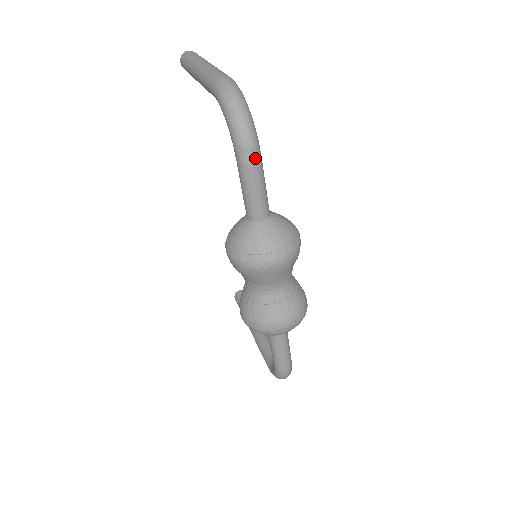
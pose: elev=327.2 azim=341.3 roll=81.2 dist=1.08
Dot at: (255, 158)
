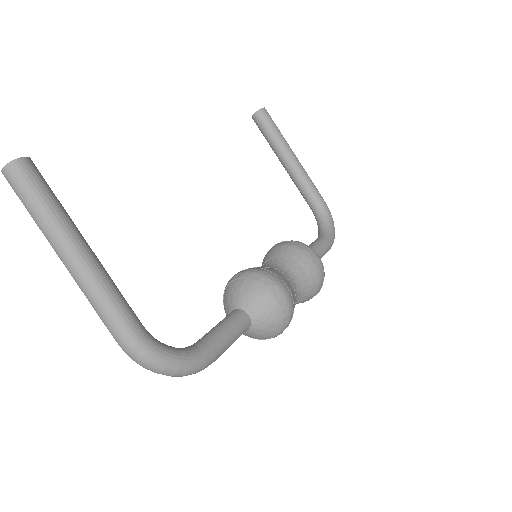
Dot at: (211, 363)
